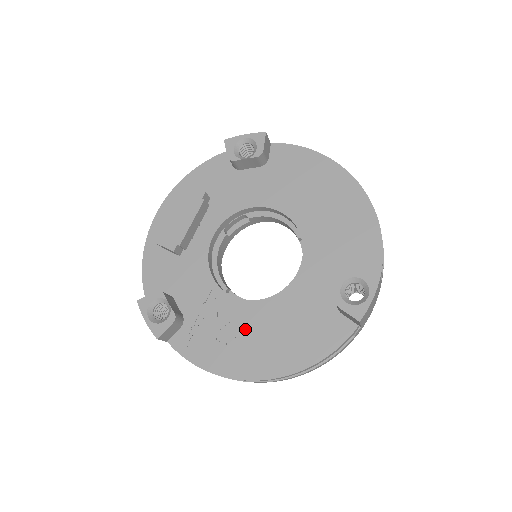
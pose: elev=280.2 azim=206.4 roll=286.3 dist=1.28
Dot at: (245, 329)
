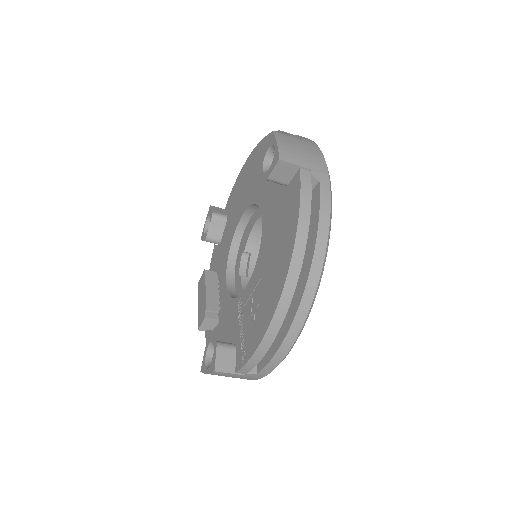
Dot at: (260, 287)
